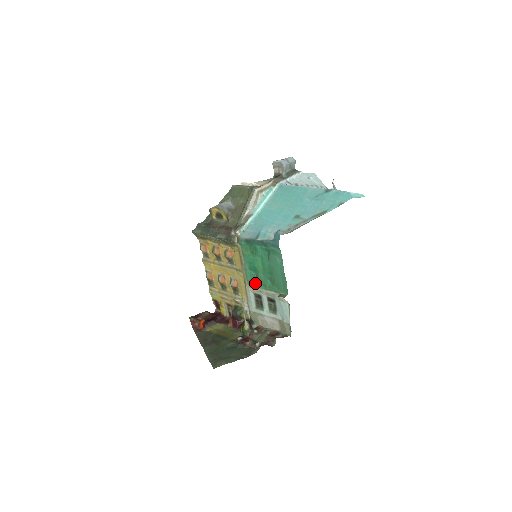
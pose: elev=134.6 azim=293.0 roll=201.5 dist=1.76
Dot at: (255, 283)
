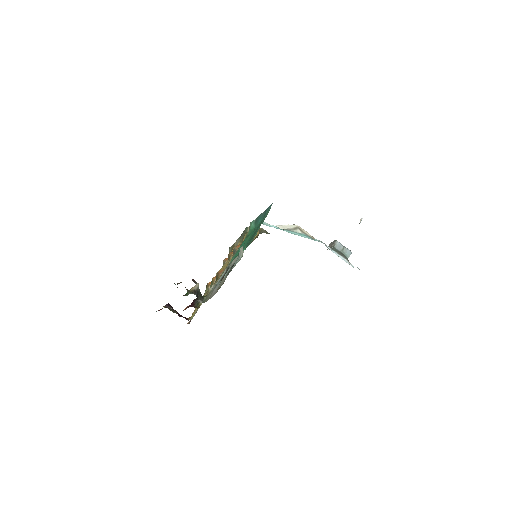
Dot at: occluded
